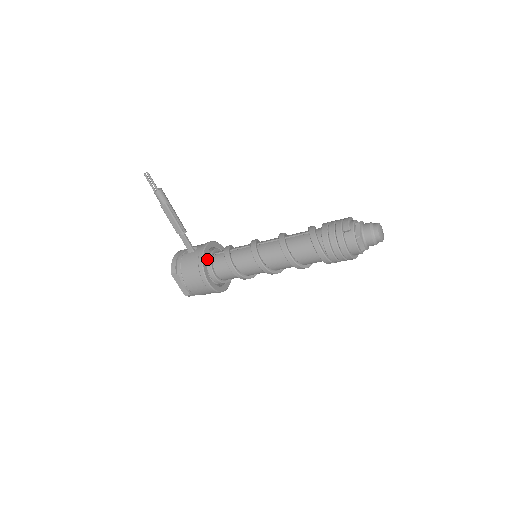
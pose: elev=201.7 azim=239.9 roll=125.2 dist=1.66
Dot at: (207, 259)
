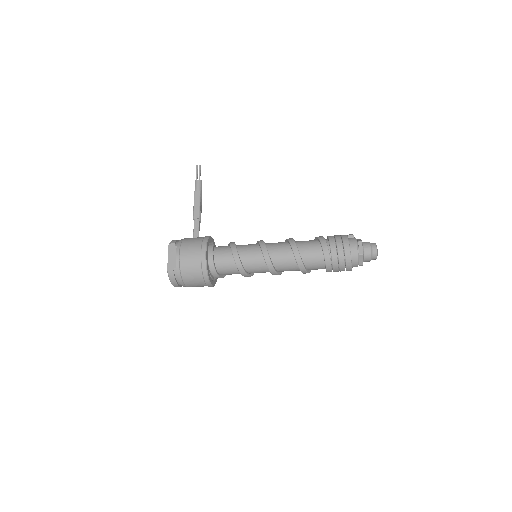
Dot at: (210, 244)
